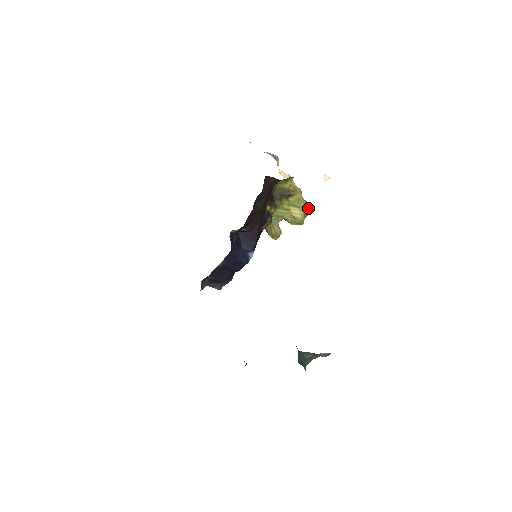
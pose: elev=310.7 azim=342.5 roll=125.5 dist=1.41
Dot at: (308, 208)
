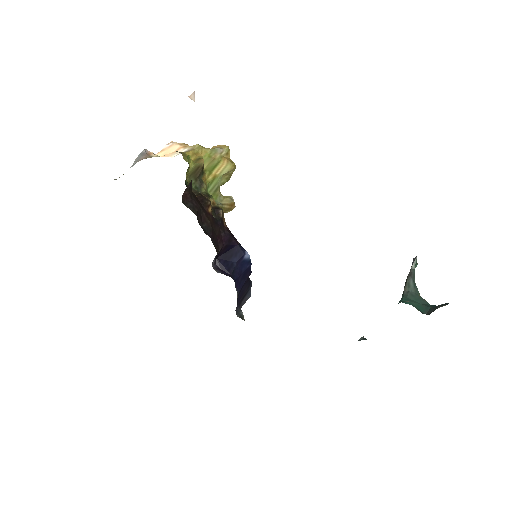
Dot at: (224, 151)
